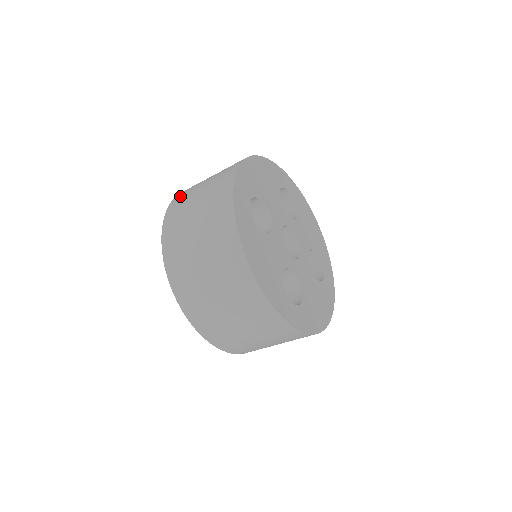
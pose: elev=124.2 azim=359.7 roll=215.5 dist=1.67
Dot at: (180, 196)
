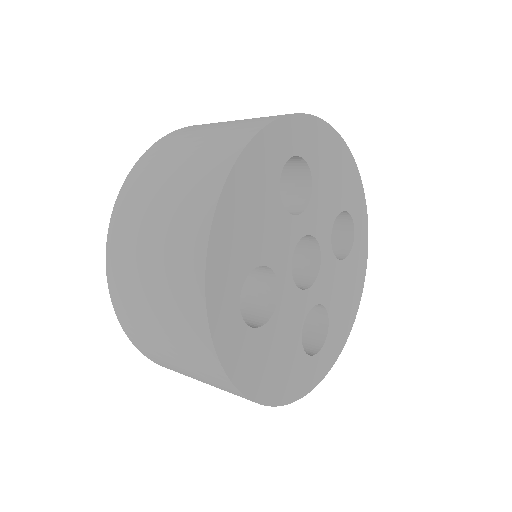
Dot at: (117, 250)
